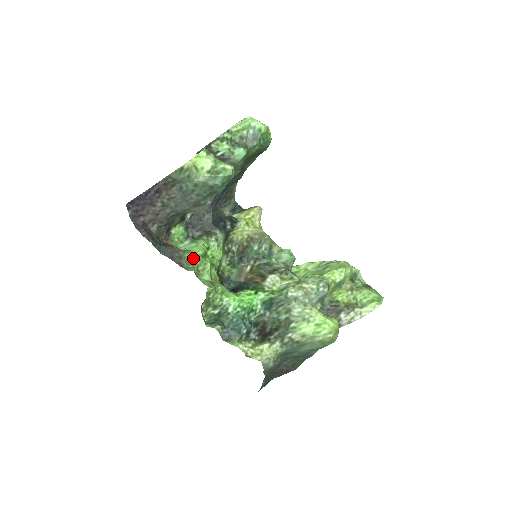
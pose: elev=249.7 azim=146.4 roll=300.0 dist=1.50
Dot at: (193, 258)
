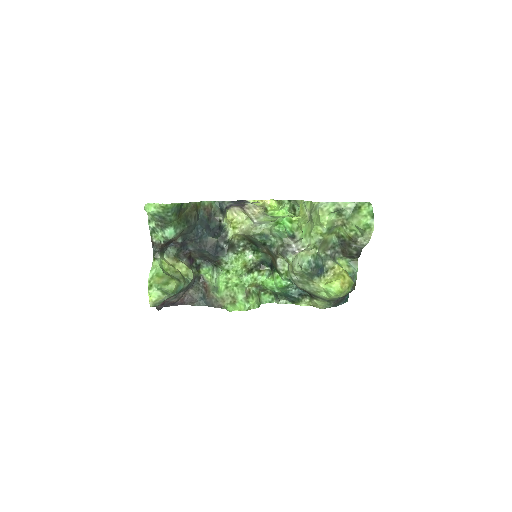
Dot at: (223, 295)
